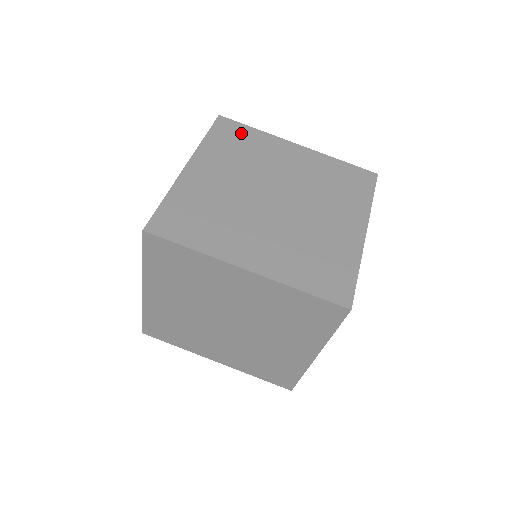
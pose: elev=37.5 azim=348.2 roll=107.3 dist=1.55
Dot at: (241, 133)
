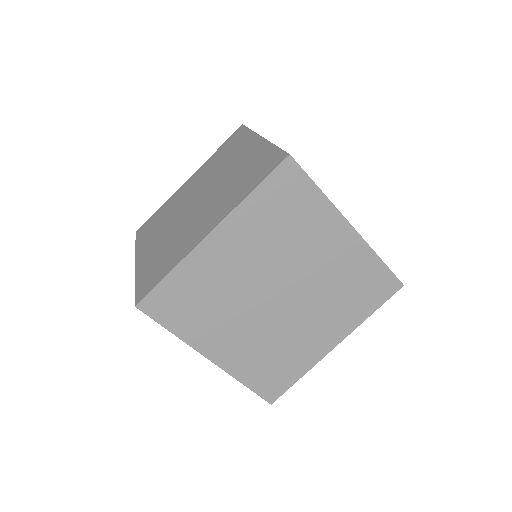
Dot at: (154, 219)
